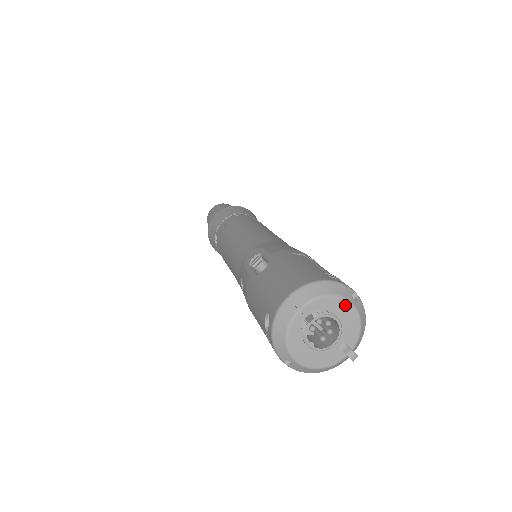
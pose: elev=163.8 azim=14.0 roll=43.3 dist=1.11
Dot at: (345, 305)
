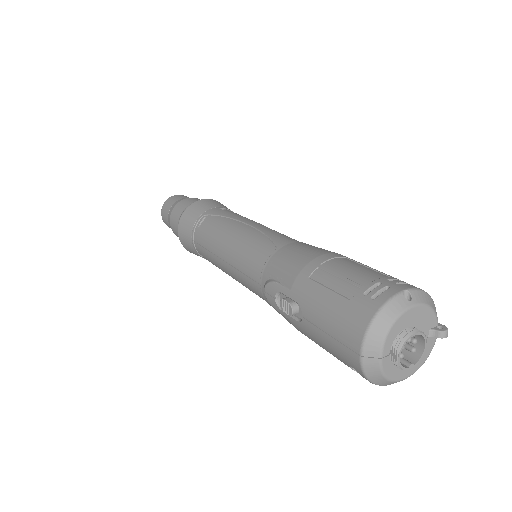
Dot at: (408, 314)
